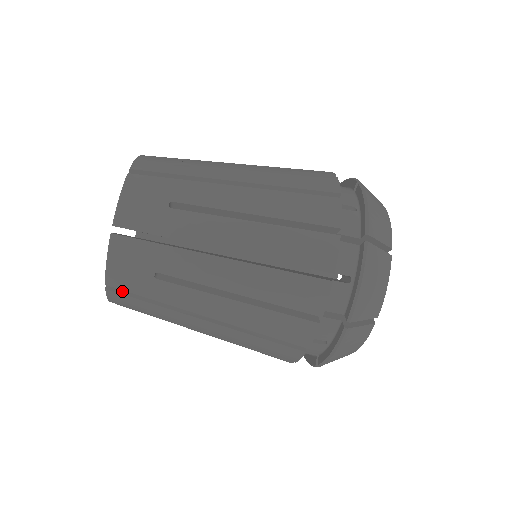
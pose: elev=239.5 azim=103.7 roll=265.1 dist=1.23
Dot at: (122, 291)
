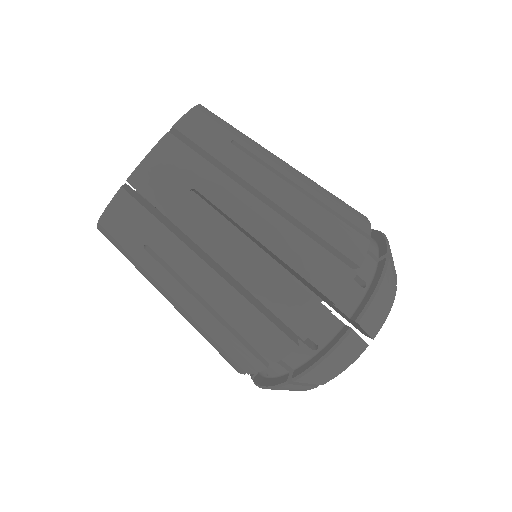
Dot at: occluded
